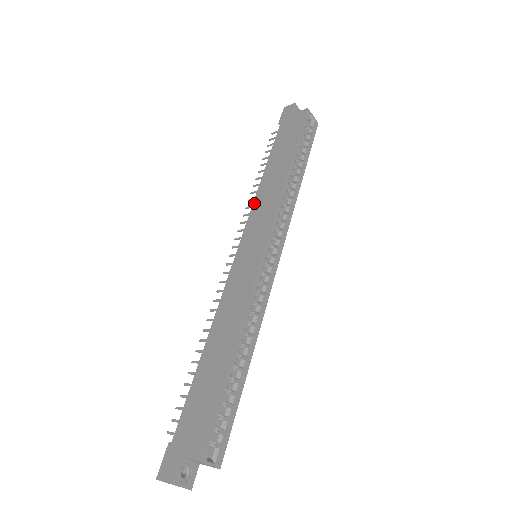
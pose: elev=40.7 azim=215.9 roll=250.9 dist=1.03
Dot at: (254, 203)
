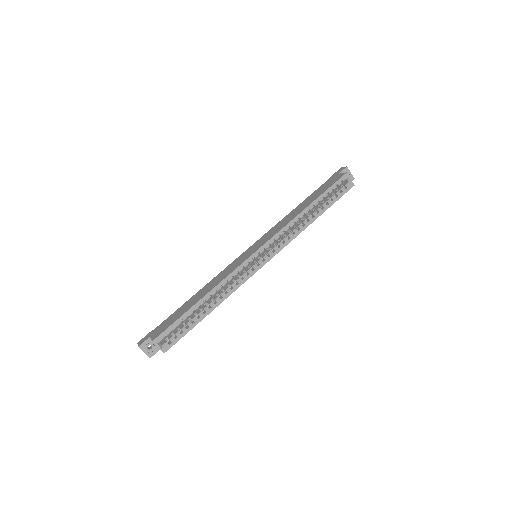
Dot at: (276, 224)
